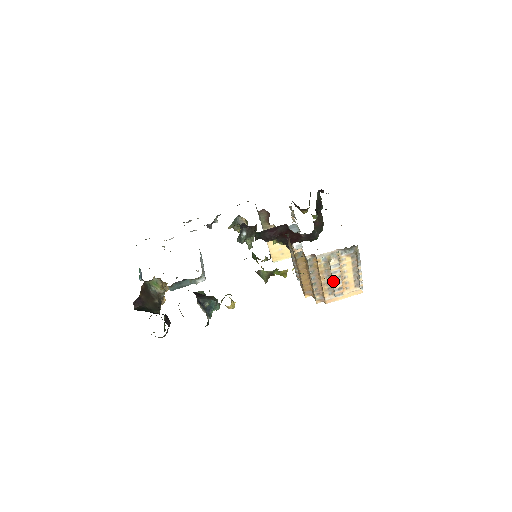
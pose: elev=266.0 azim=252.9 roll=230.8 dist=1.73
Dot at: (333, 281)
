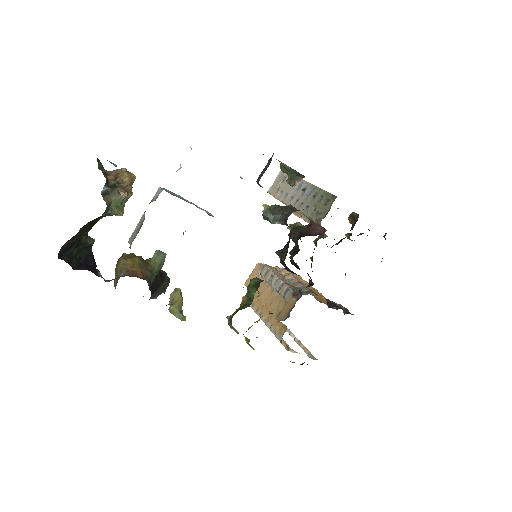
Dot at: occluded
